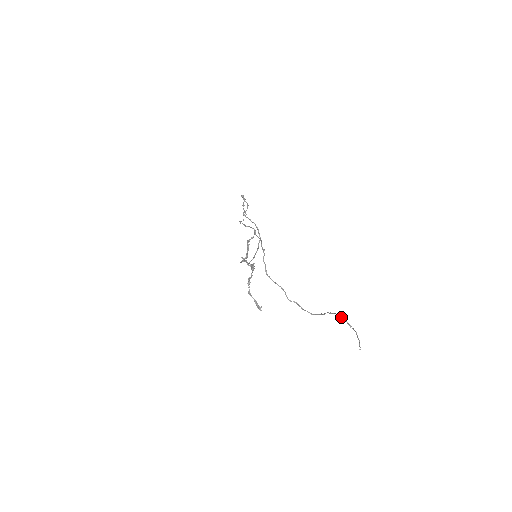
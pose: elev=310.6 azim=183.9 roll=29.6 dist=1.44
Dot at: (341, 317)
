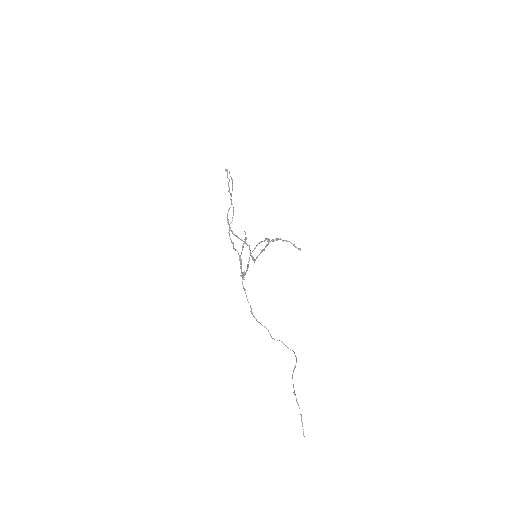
Dot at: occluded
